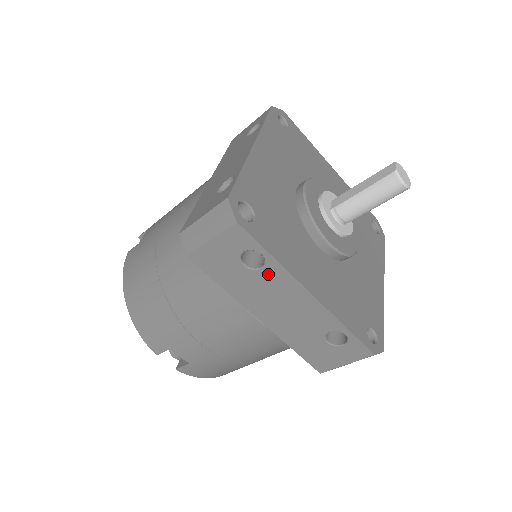
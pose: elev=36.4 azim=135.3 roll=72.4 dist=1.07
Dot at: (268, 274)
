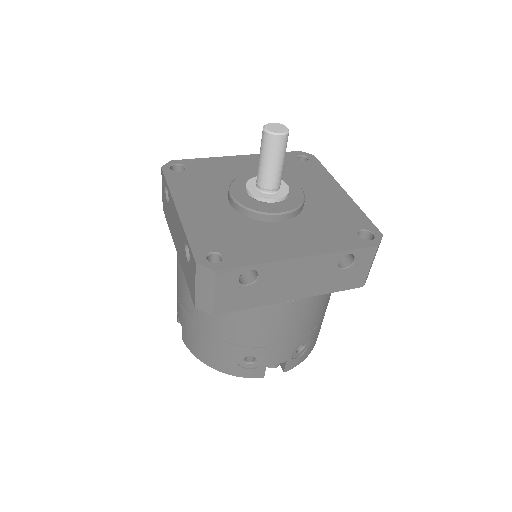
Dot at: (170, 202)
